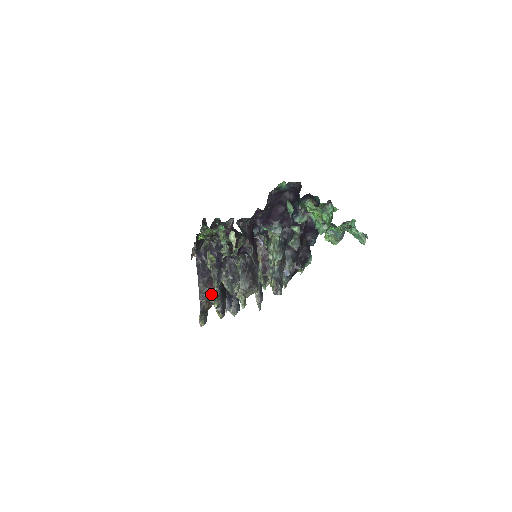
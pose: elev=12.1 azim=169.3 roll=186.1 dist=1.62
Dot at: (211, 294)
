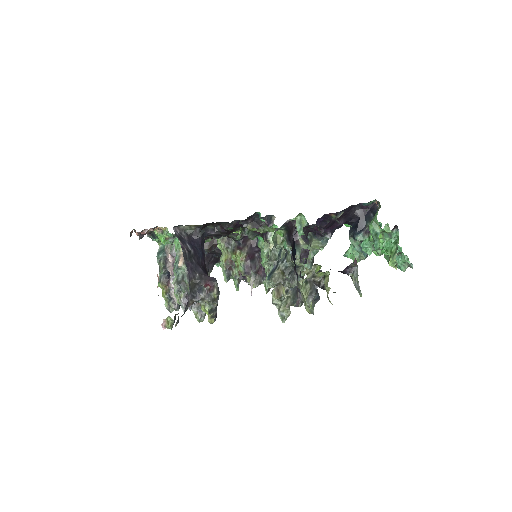
Dot at: (204, 294)
